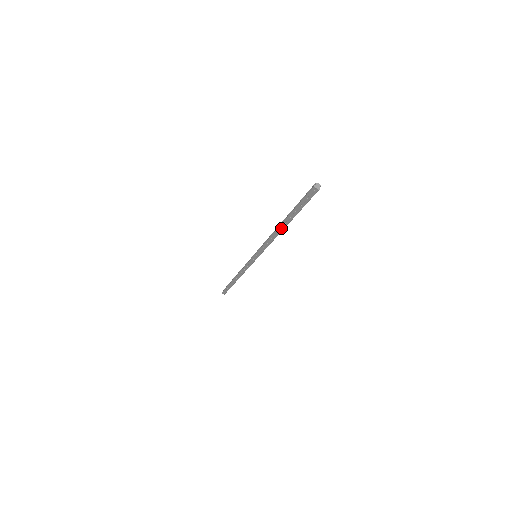
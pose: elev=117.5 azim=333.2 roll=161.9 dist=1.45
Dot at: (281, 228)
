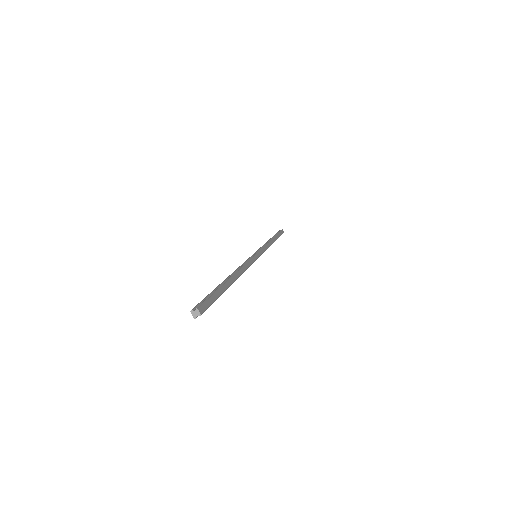
Dot at: occluded
